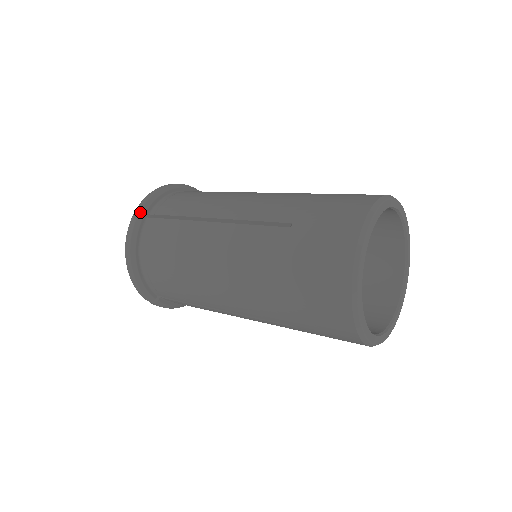
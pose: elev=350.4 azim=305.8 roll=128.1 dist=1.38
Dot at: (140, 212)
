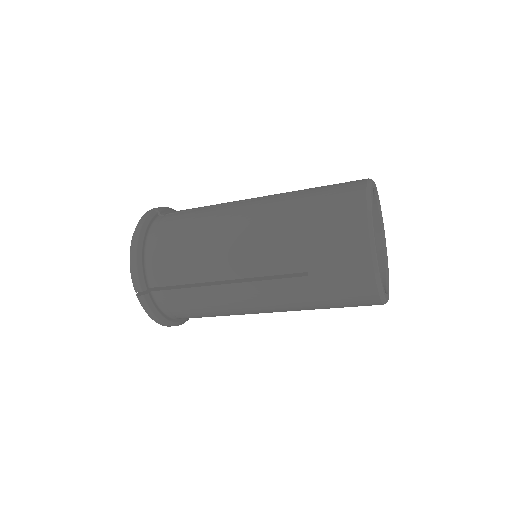
Dot at: occluded
